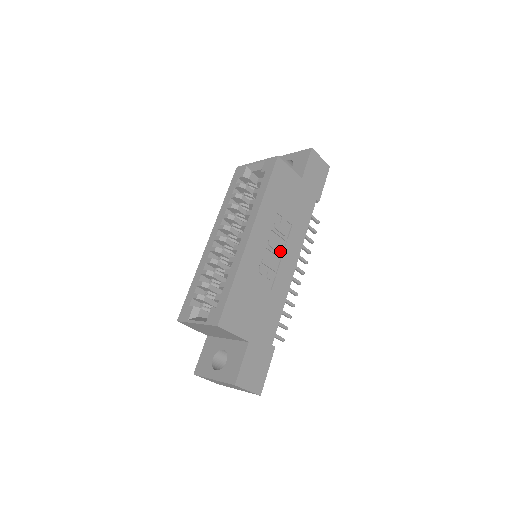
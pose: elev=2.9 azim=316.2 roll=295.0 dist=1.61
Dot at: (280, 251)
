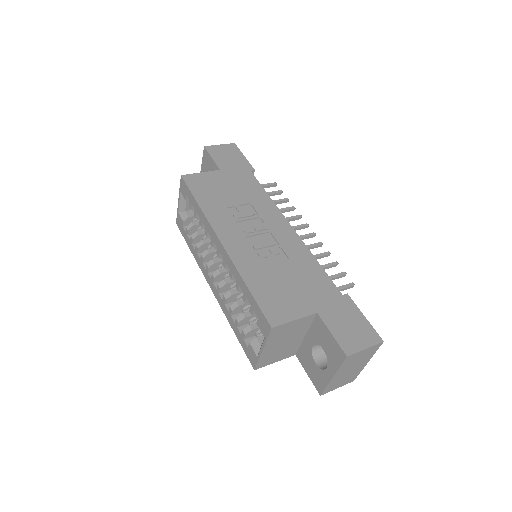
Dot at: (262, 228)
